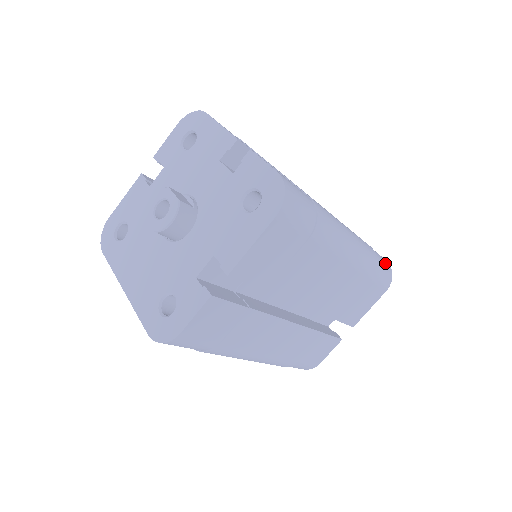
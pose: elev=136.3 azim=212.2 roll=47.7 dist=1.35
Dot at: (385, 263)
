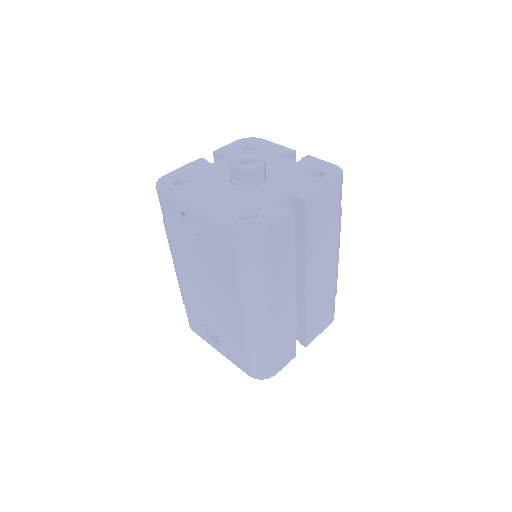
Dot at: occluded
